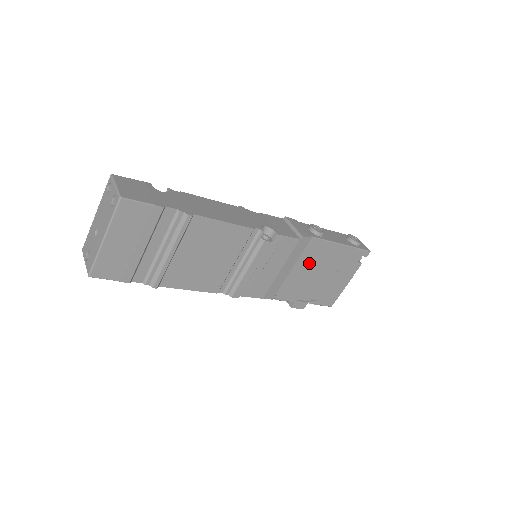
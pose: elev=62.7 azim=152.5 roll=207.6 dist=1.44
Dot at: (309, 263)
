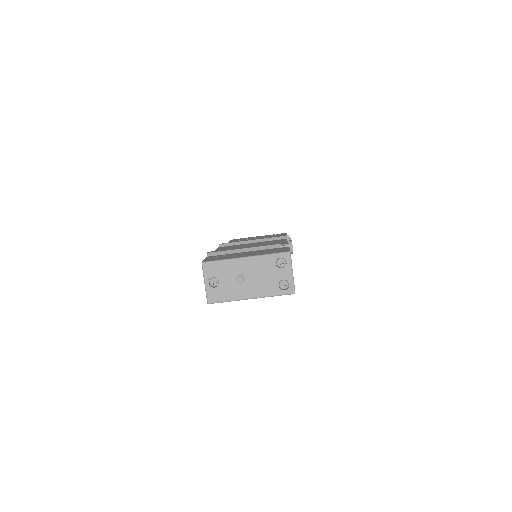
Dot at: occluded
